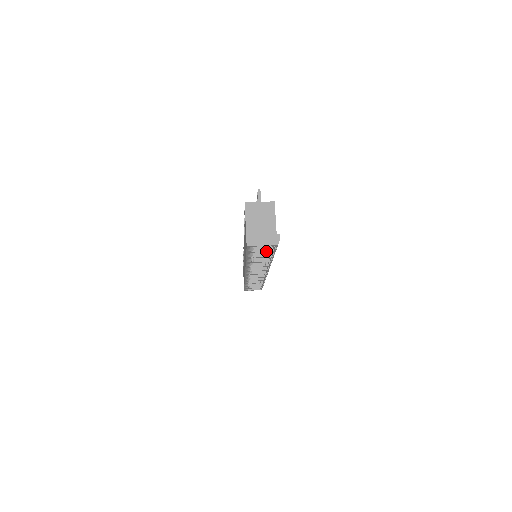
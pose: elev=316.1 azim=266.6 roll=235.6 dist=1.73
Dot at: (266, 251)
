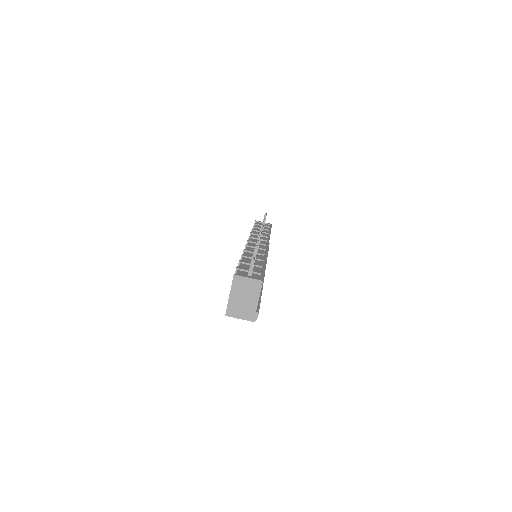
Dot at: occluded
